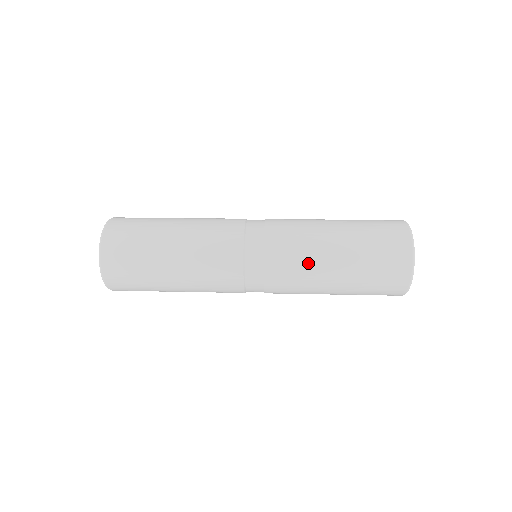
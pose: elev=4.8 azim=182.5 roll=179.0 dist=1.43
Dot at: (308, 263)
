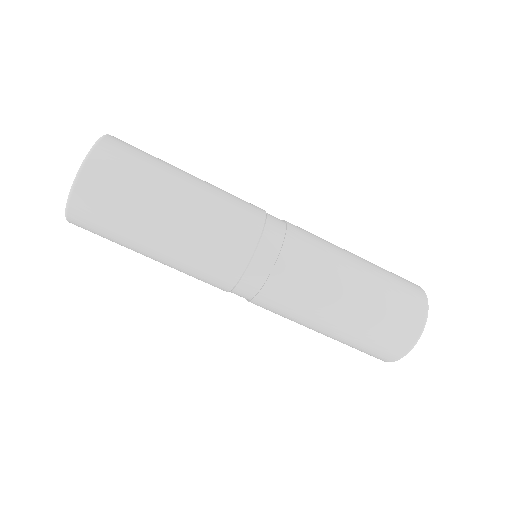
Dot at: (307, 310)
